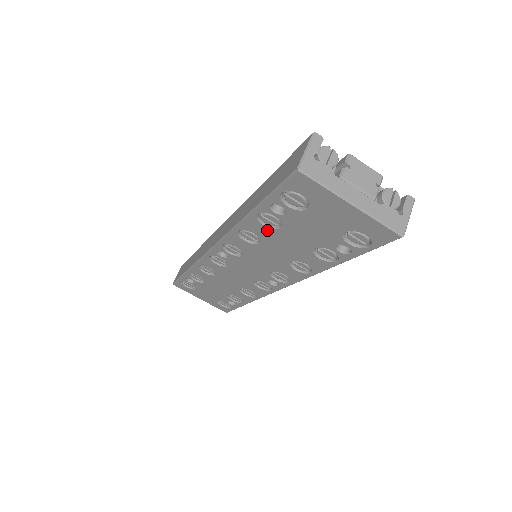
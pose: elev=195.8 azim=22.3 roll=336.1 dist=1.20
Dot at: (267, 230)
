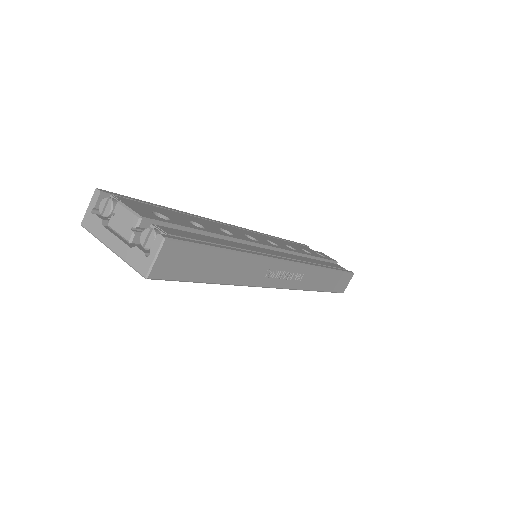
Dot at: occluded
